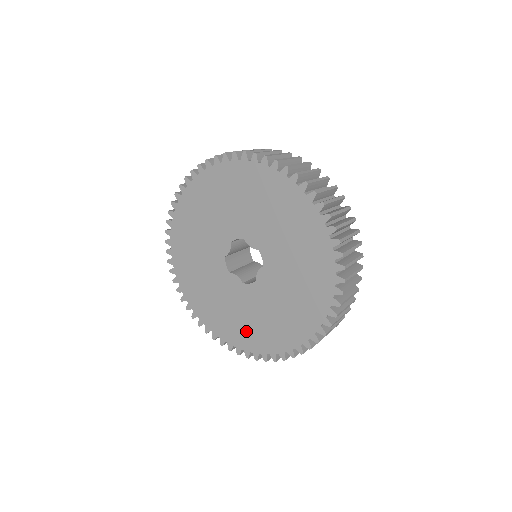
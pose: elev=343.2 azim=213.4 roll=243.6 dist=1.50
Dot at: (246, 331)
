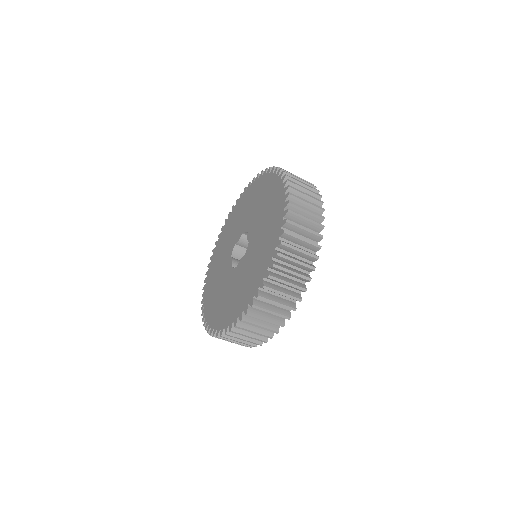
Dot at: (215, 306)
